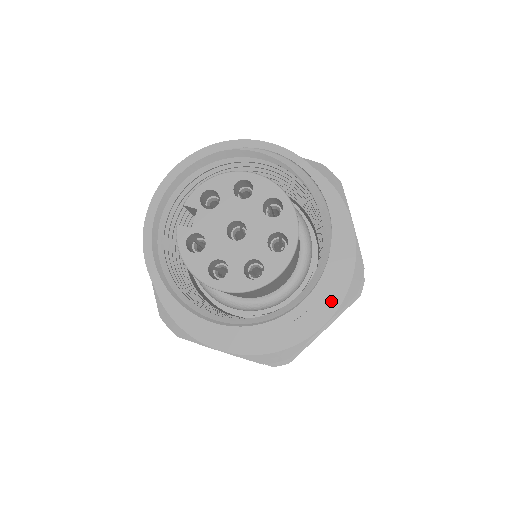
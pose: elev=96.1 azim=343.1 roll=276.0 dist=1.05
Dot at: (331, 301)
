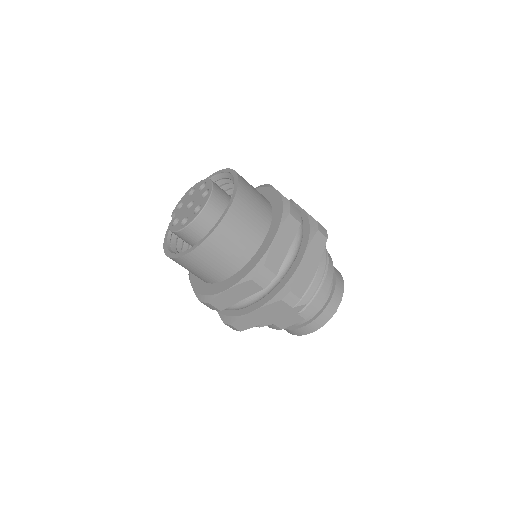
Dot at: (275, 225)
